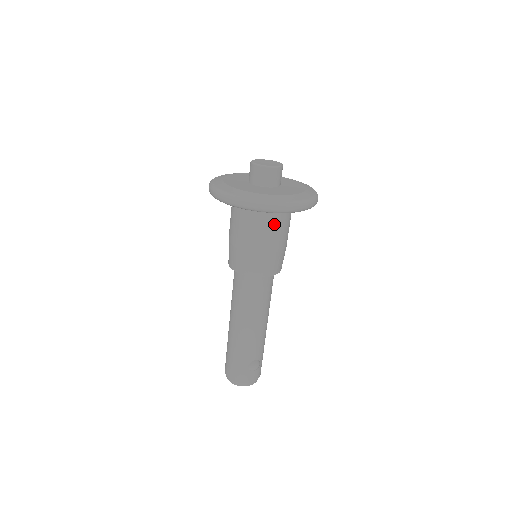
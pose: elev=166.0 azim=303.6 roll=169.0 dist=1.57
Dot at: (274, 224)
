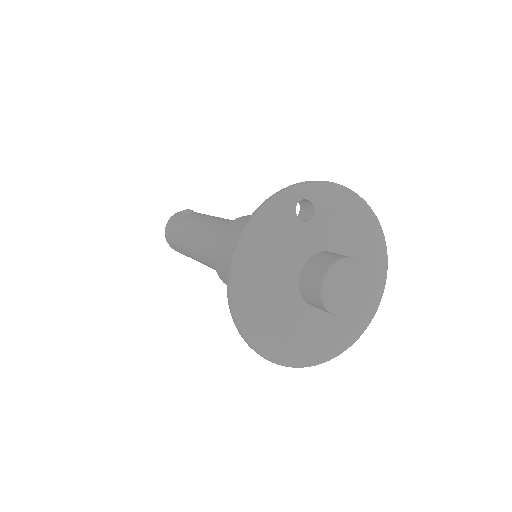
Dot at: occluded
